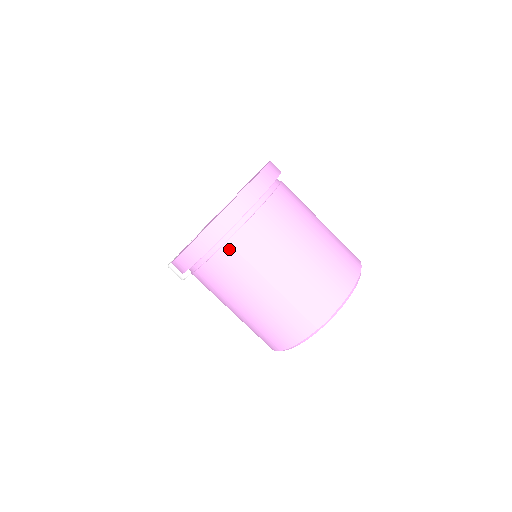
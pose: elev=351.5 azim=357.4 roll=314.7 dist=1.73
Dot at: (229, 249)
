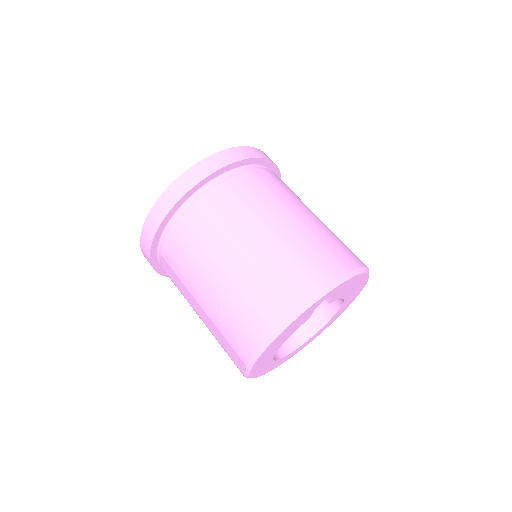
Dot at: occluded
